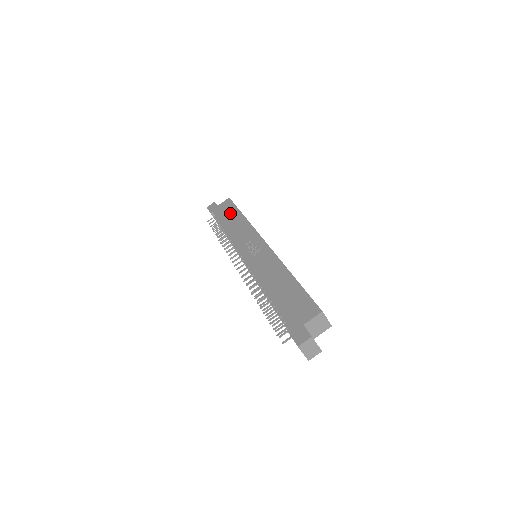
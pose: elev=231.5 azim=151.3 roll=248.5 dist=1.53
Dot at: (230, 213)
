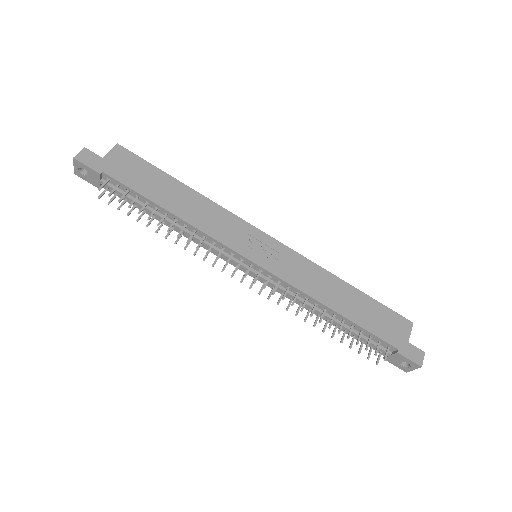
Dot at: (154, 179)
